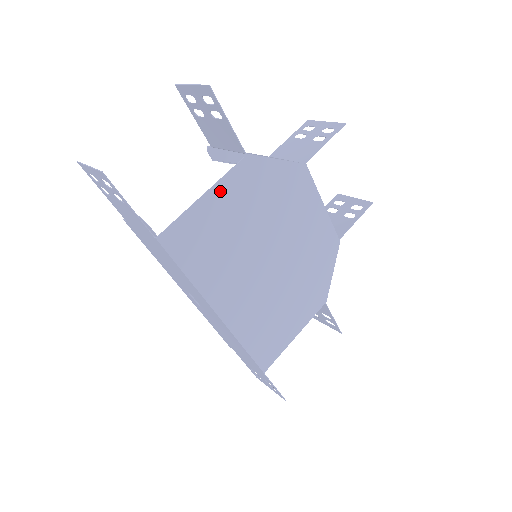
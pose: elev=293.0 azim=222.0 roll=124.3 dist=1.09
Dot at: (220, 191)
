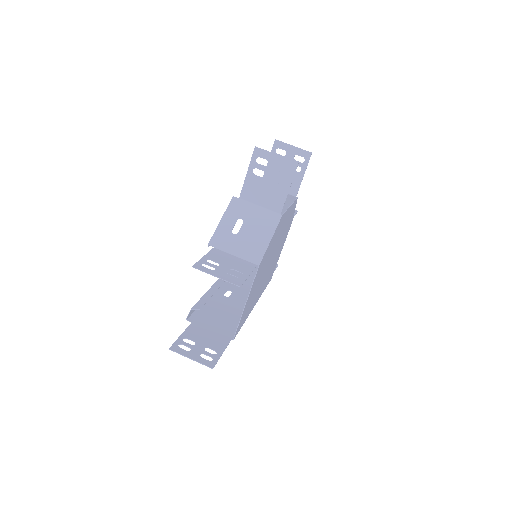
Dot at: (251, 292)
